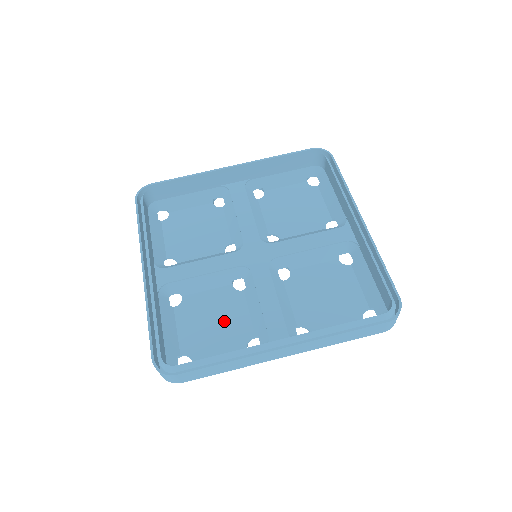
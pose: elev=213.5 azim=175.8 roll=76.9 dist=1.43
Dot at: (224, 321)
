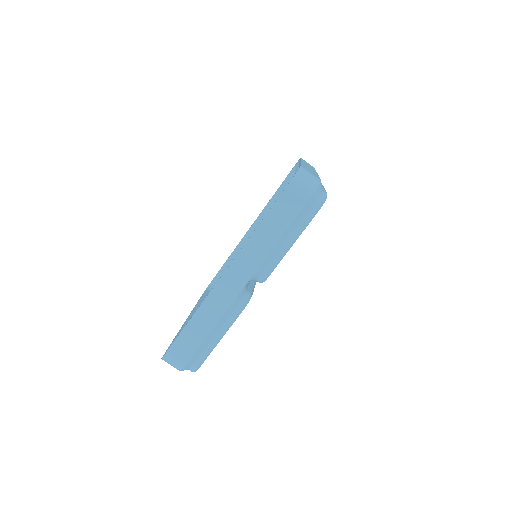
Dot at: occluded
